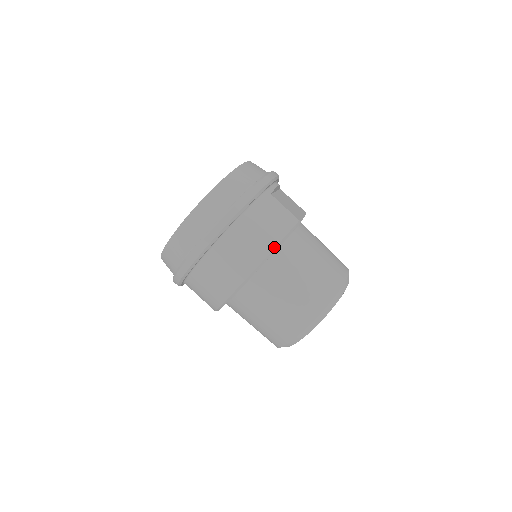
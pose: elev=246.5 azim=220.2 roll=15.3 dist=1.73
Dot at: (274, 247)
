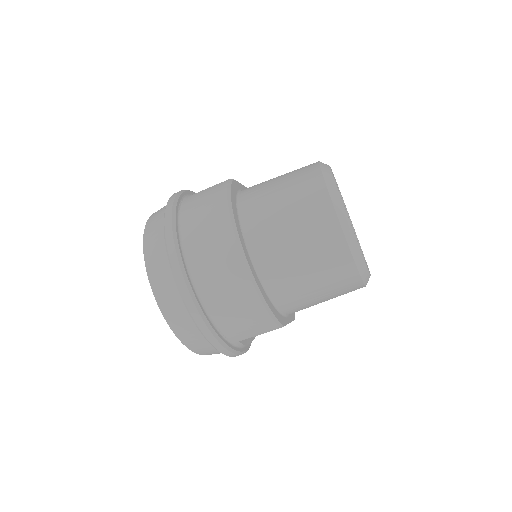
Dot at: (227, 205)
